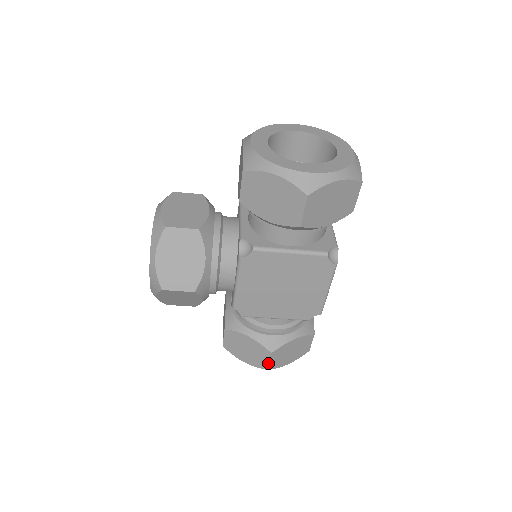
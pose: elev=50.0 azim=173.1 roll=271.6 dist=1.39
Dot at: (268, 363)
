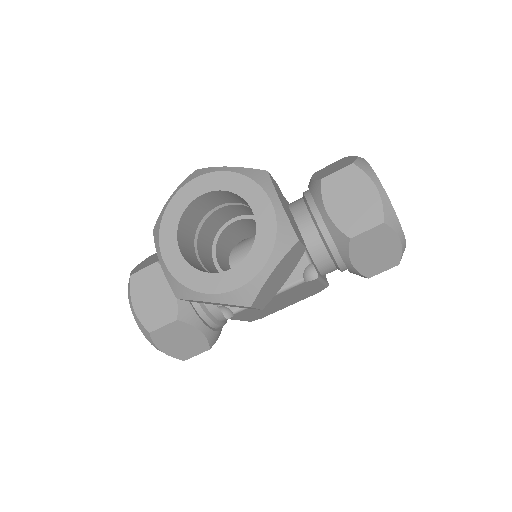
Dot at: (193, 356)
